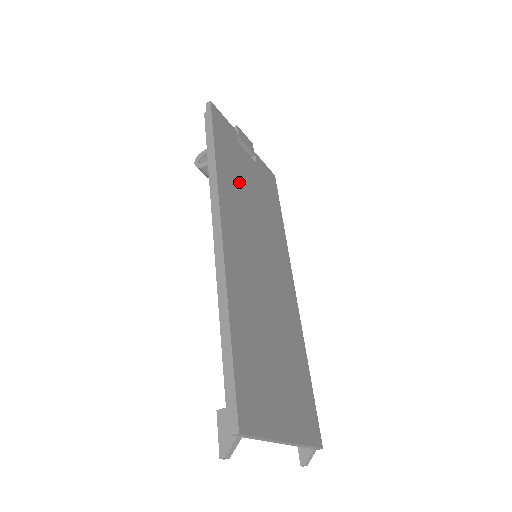
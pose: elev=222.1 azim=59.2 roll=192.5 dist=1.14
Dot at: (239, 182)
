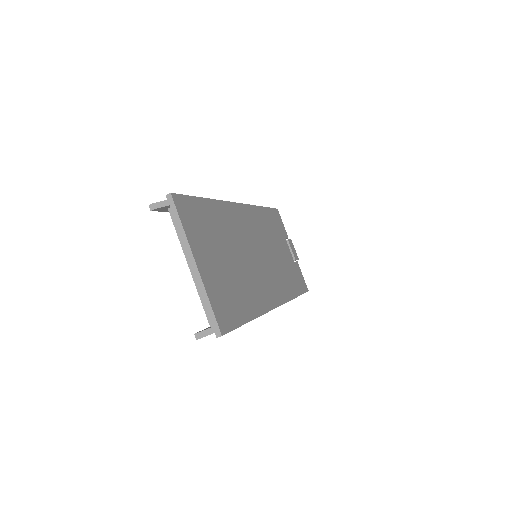
Dot at: (270, 233)
